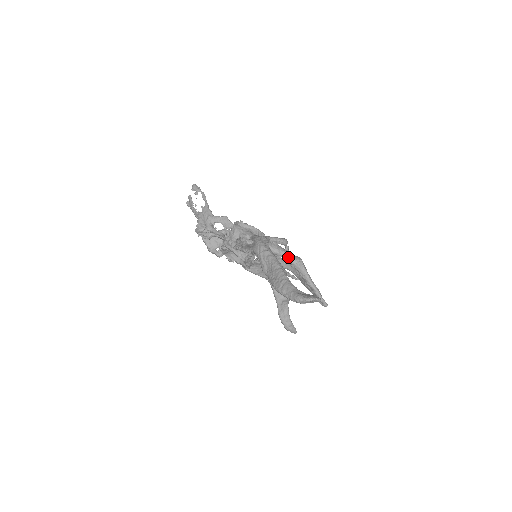
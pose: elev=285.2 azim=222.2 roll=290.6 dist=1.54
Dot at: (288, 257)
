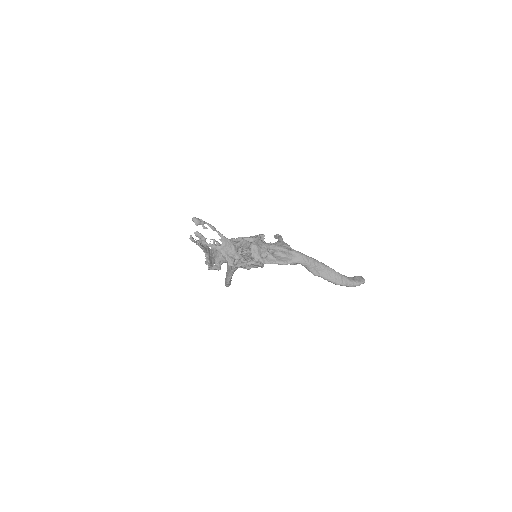
Dot at: occluded
